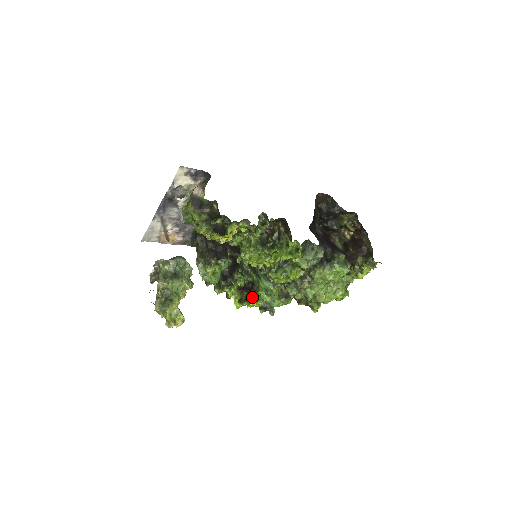
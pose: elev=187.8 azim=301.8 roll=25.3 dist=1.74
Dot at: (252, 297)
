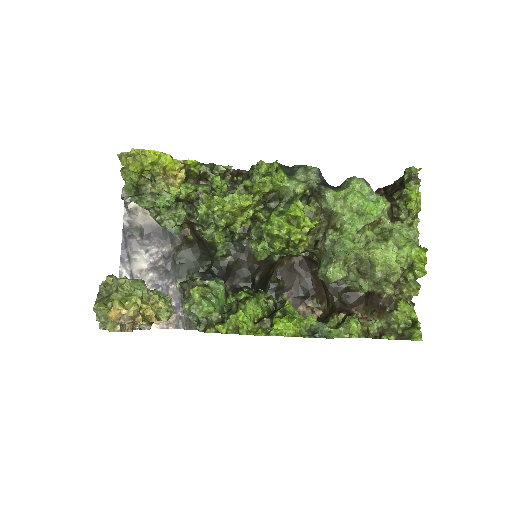
Dot at: occluded
